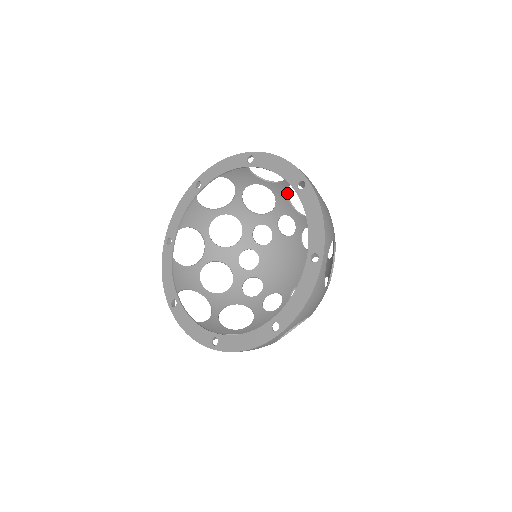
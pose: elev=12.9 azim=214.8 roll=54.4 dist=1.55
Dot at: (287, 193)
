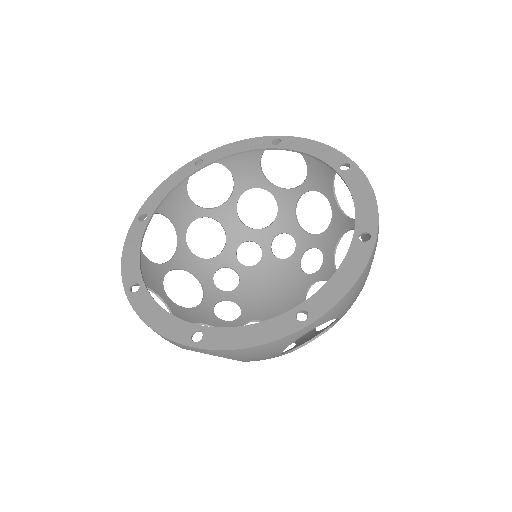
Dot at: (343, 233)
